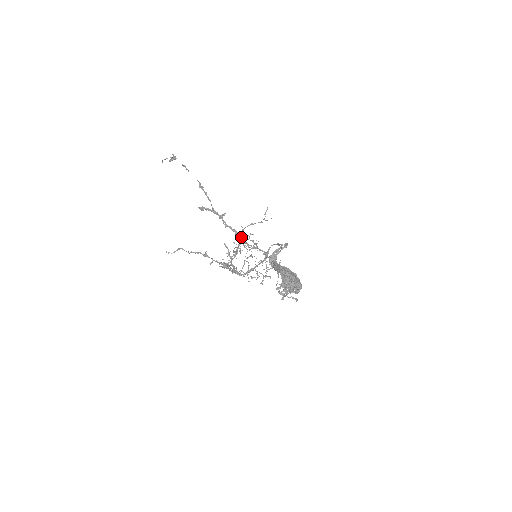
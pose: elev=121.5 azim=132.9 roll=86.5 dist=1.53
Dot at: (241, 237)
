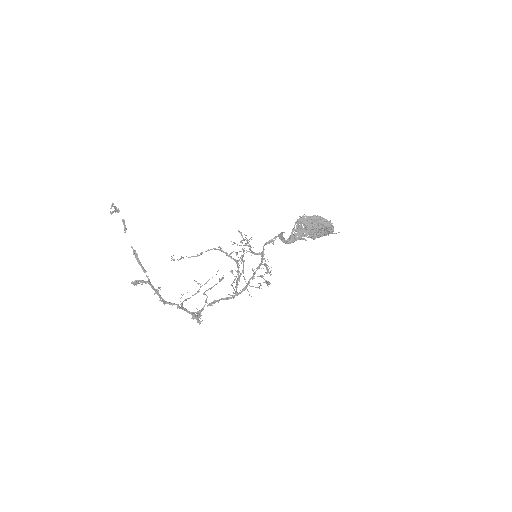
Dot at: occluded
